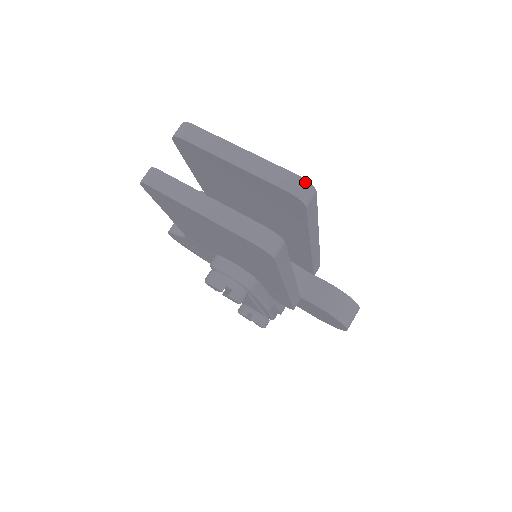
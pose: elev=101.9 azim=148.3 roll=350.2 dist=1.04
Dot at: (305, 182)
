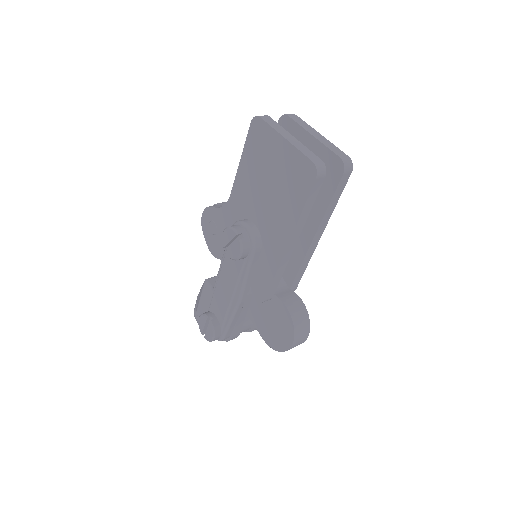
Dot at: (350, 160)
